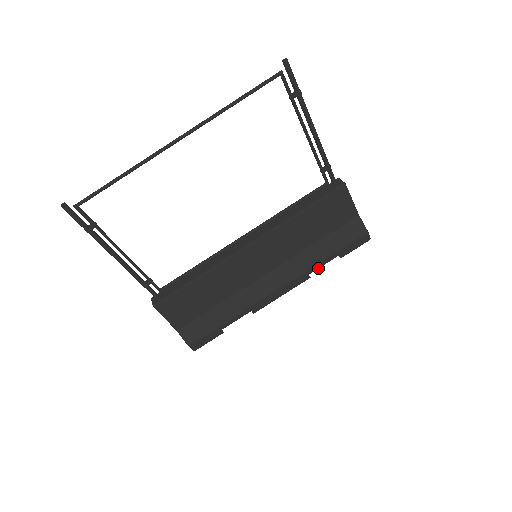
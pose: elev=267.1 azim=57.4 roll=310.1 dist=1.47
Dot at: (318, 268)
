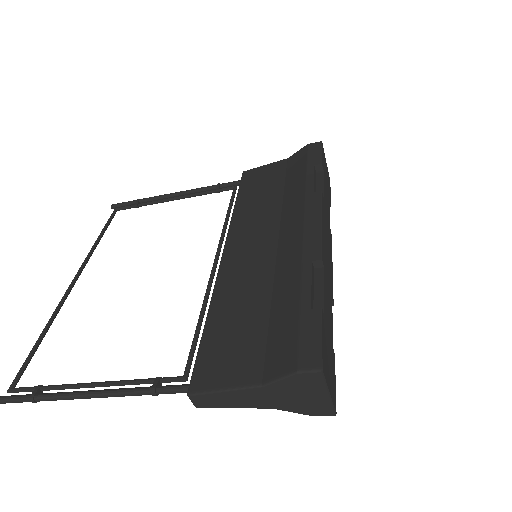
Dot at: (313, 184)
